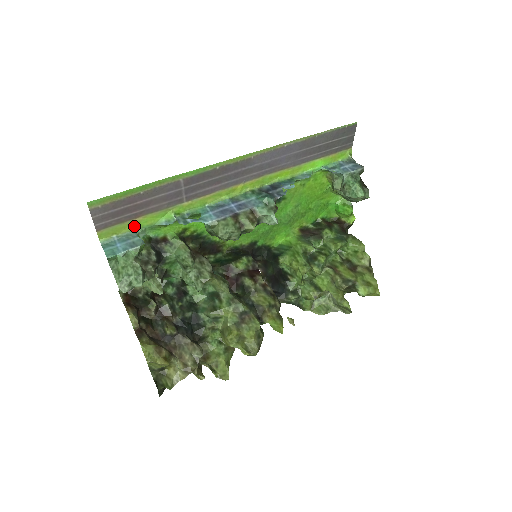
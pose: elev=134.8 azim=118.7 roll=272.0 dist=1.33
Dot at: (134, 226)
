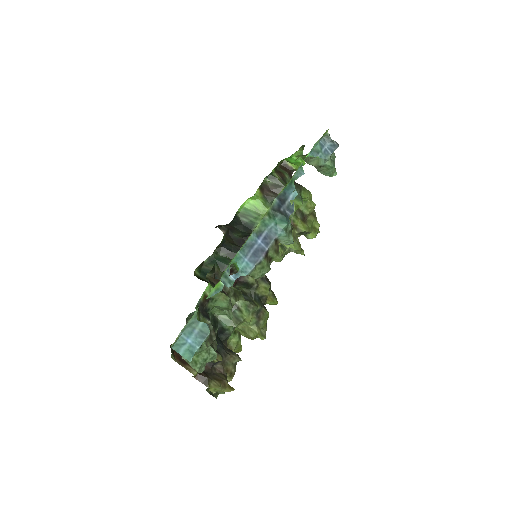
Dot at: (195, 314)
